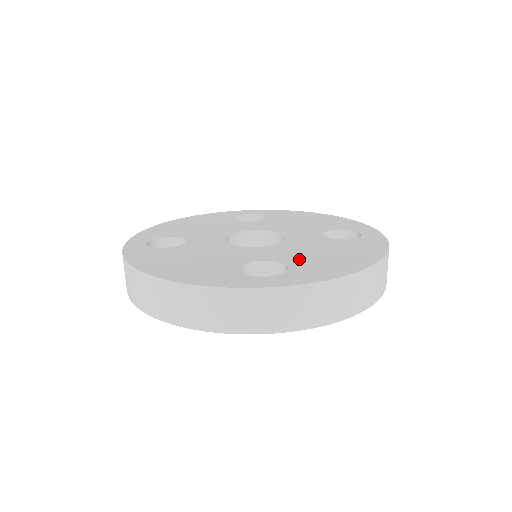
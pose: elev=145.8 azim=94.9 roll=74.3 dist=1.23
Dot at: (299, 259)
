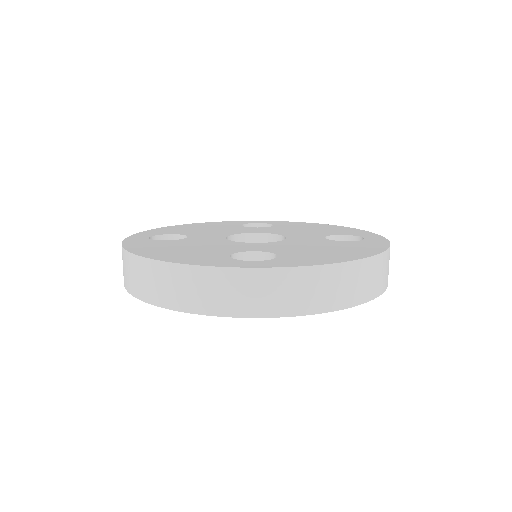
Dot at: (292, 251)
